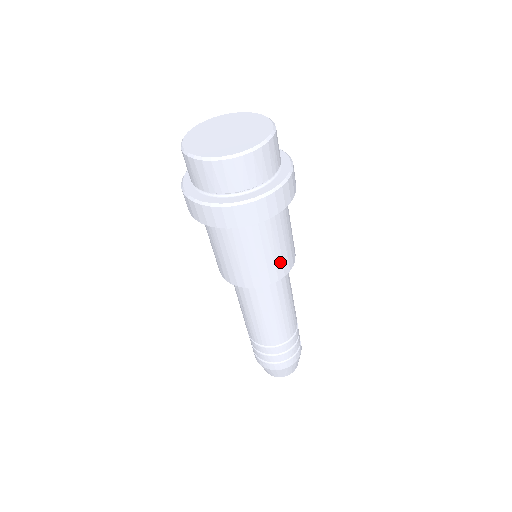
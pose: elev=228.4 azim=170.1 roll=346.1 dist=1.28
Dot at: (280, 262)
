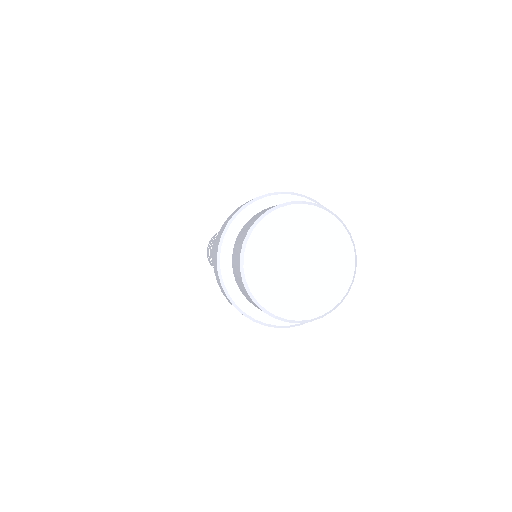
Dot at: occluded
